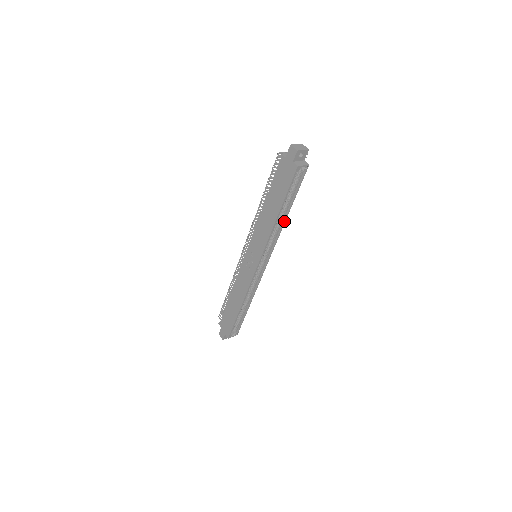
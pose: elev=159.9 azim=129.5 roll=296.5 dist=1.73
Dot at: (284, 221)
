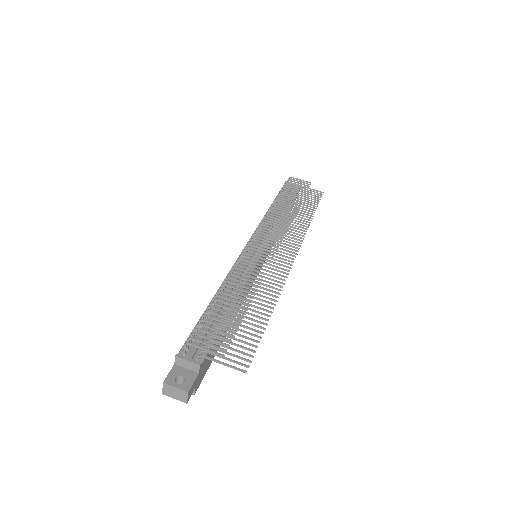
Dot at: occluded
